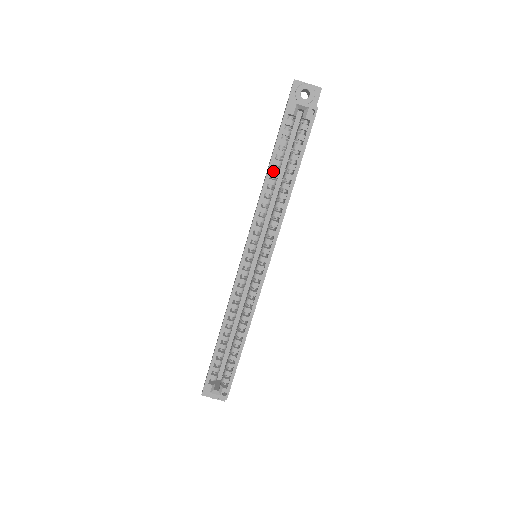
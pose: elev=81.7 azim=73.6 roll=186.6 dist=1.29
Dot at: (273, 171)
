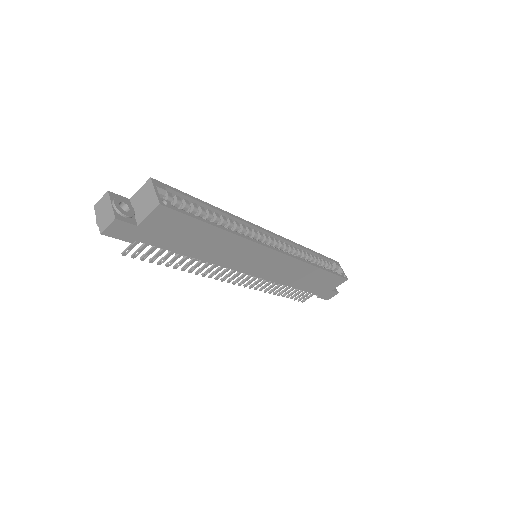
Dot at: (313, 255)
